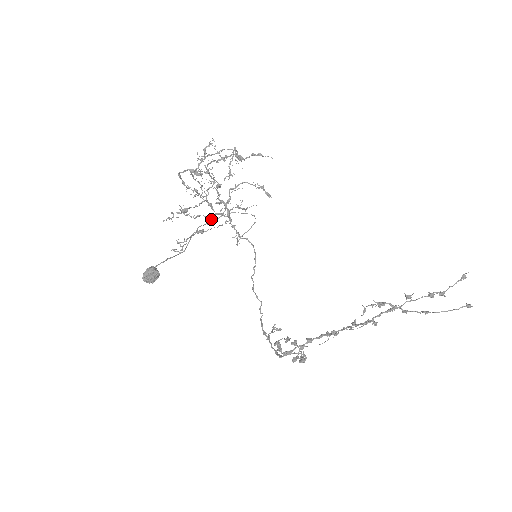
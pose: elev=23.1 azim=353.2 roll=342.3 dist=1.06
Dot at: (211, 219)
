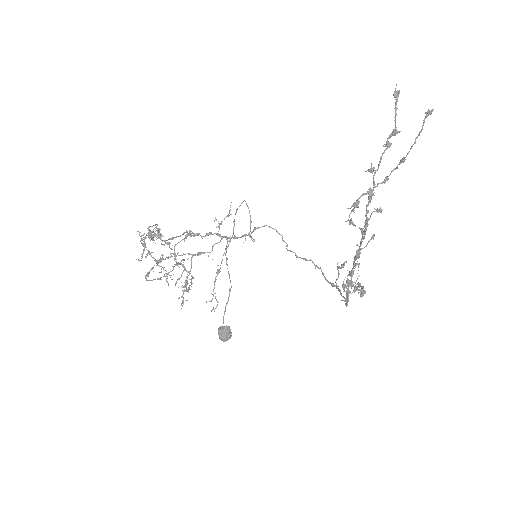
Dot at: occluded
